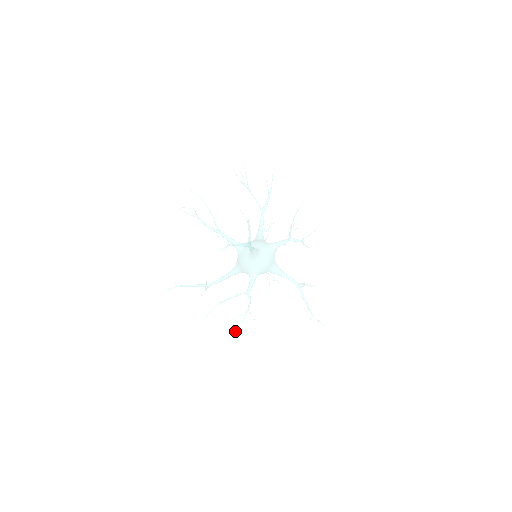
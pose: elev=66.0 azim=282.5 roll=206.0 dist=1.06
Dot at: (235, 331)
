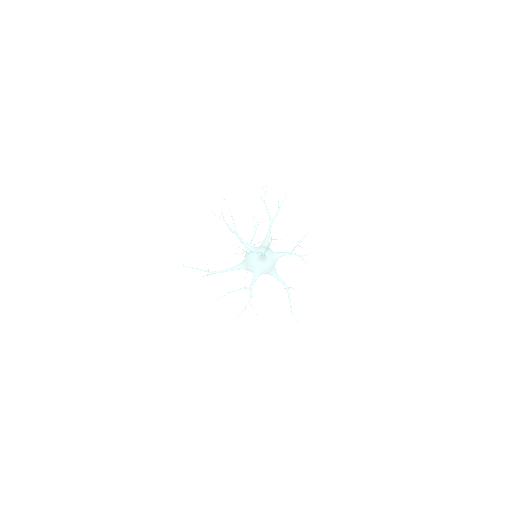
Dot at: (236, 317)
